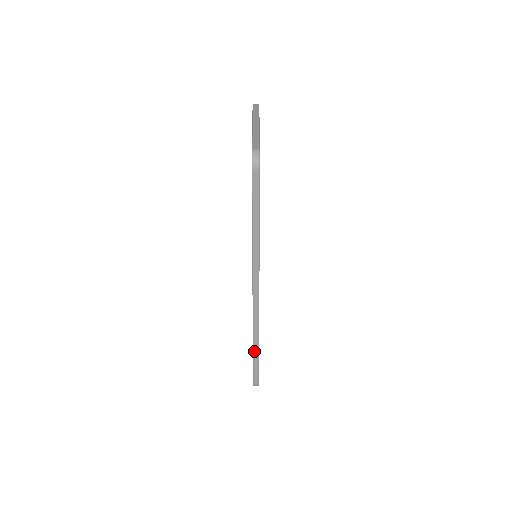
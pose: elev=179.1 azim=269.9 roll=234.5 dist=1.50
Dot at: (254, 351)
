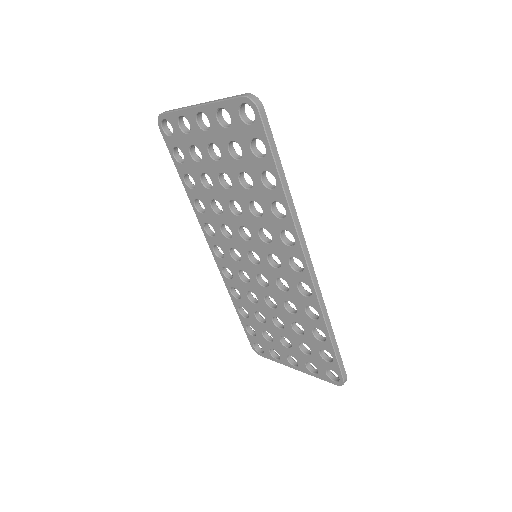
Dot at: (330, 336)
